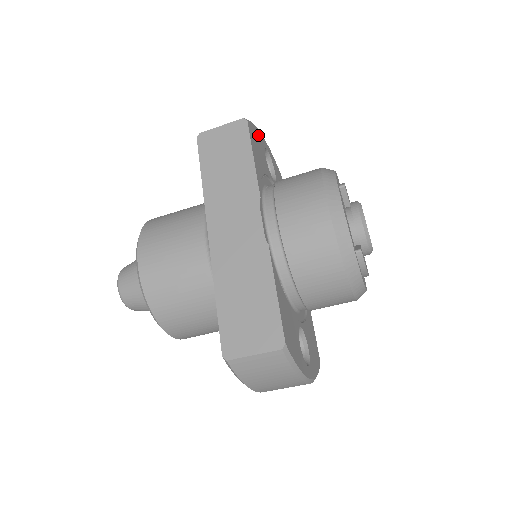
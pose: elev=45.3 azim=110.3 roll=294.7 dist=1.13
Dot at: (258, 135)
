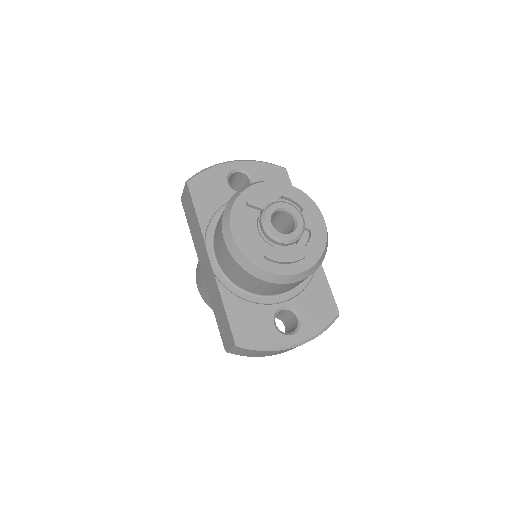
Dot at: (212, 174)
